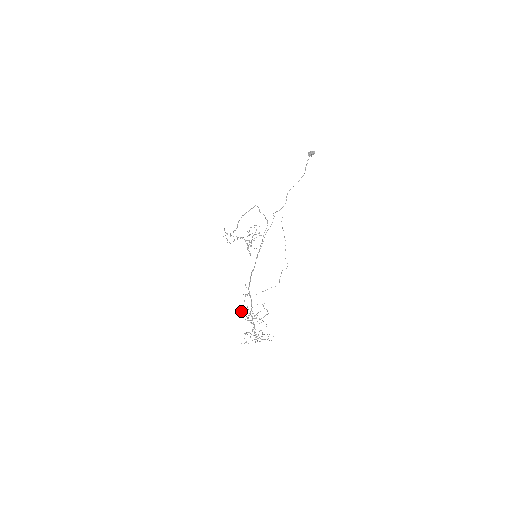
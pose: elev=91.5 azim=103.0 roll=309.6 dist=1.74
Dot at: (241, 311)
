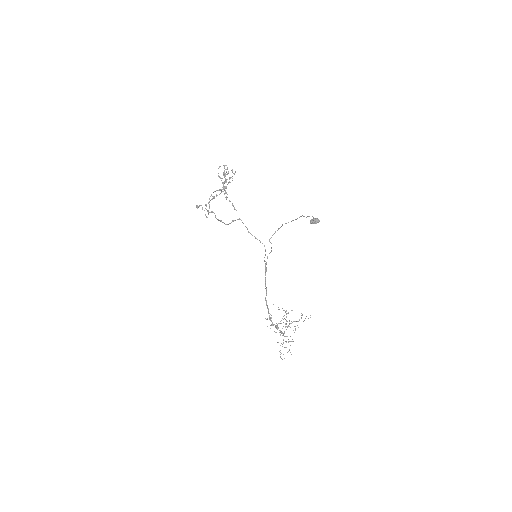
Dot at: occluded
